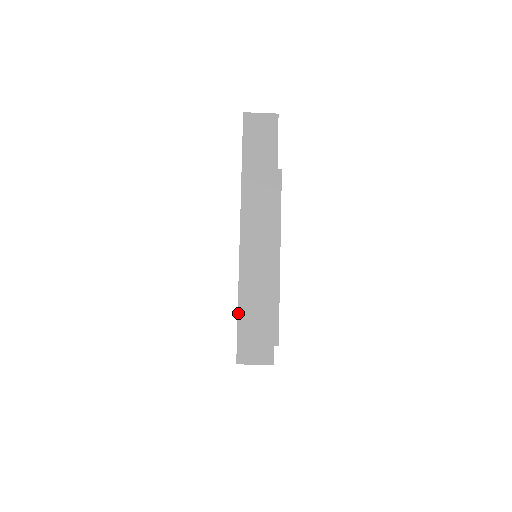
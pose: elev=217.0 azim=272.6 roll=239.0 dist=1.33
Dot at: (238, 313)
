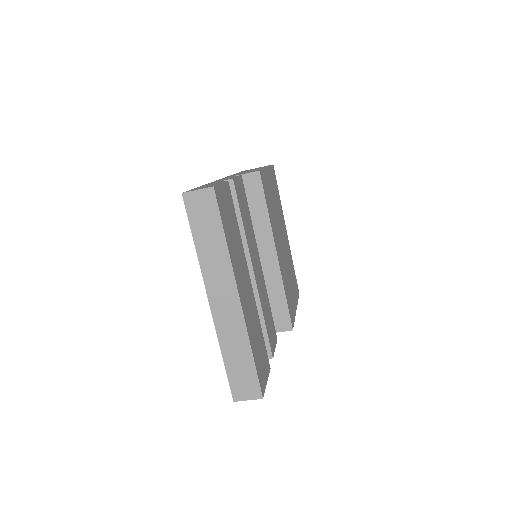
Dot at: (225, 365)
